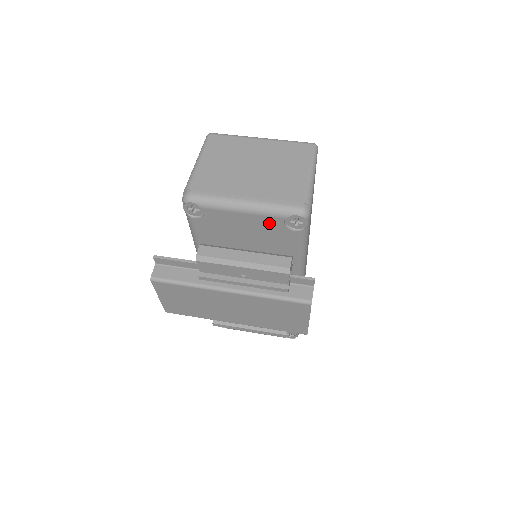
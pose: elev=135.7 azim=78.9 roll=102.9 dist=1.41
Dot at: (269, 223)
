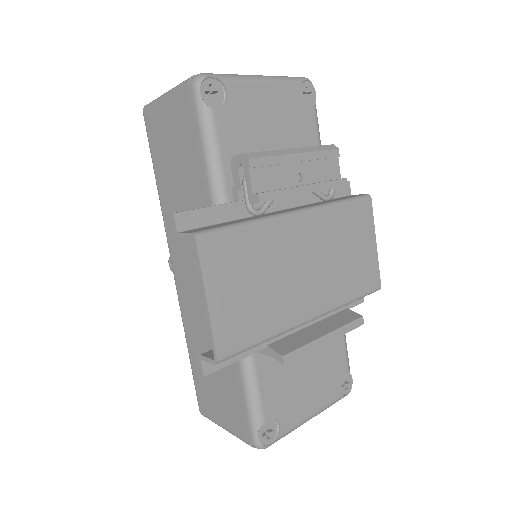
Dot at: (289, 98)
